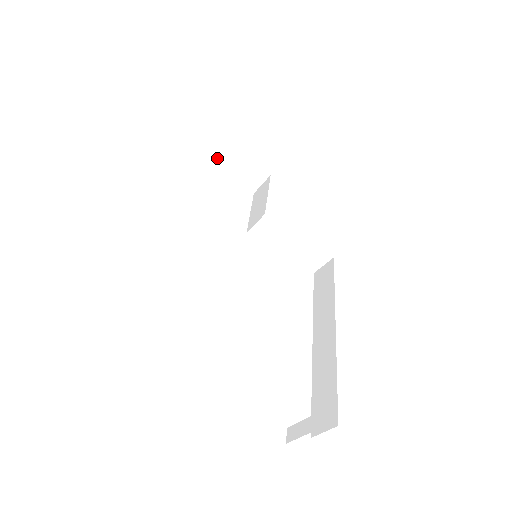
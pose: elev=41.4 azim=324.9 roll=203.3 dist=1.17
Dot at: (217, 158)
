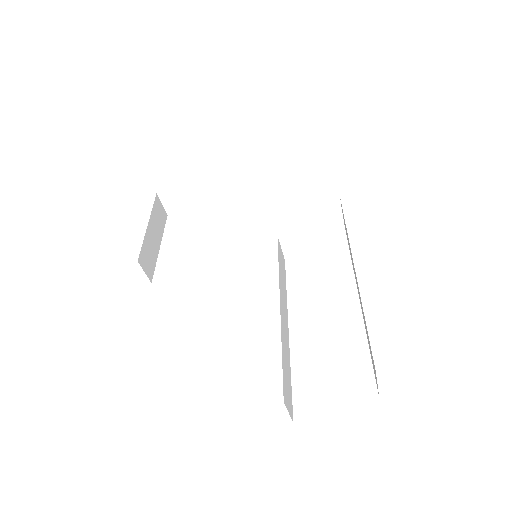
Dot at: (203, 198)
